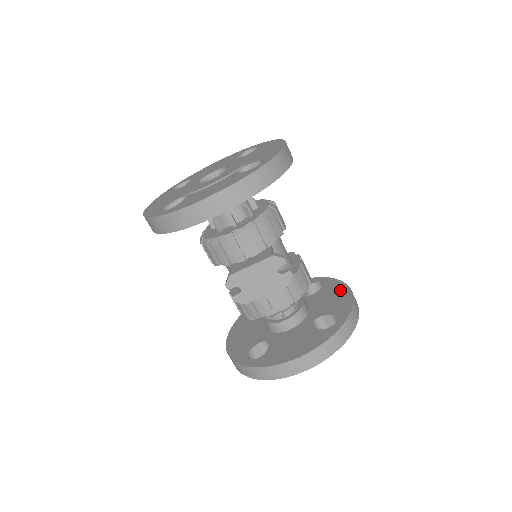
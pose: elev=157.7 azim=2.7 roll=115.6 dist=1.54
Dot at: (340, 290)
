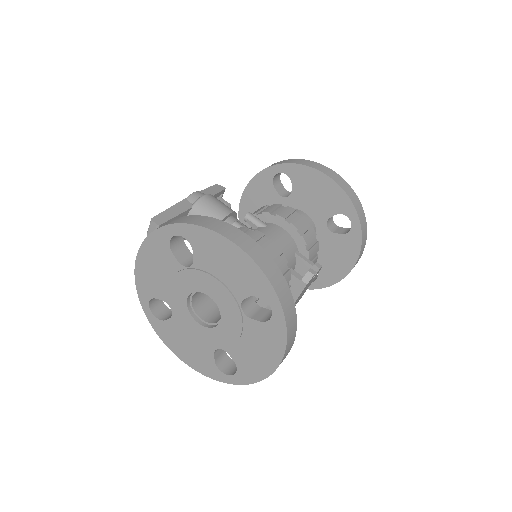
Dot at: (316, 180)
